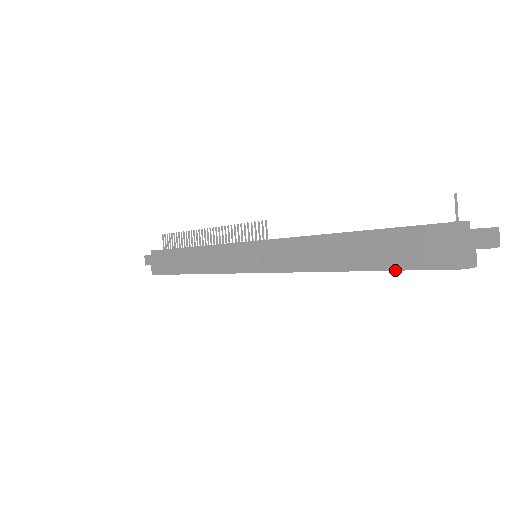
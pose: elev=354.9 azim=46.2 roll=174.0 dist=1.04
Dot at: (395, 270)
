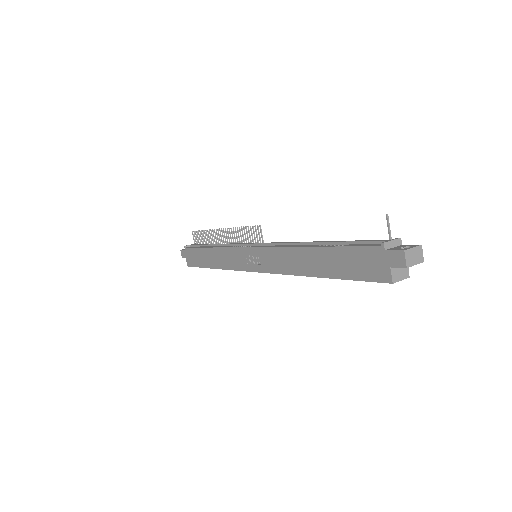
Dot at: (346, 279)
